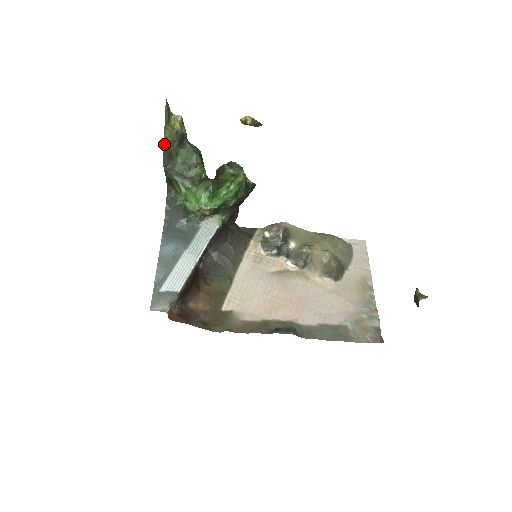
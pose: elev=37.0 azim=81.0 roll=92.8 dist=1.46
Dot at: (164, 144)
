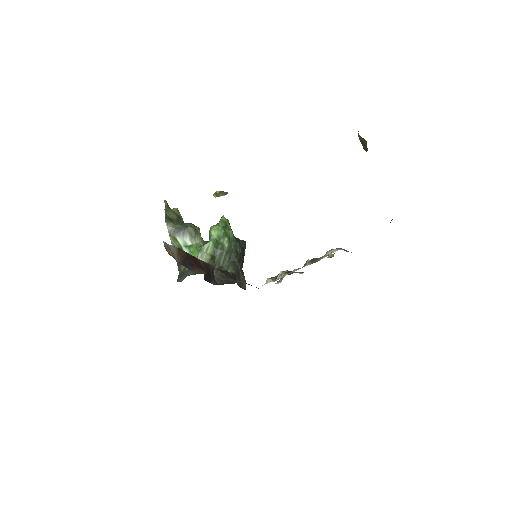
Dot at: (165, 213)
